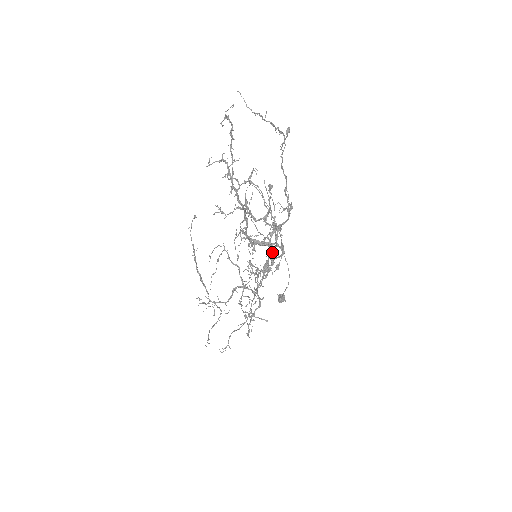
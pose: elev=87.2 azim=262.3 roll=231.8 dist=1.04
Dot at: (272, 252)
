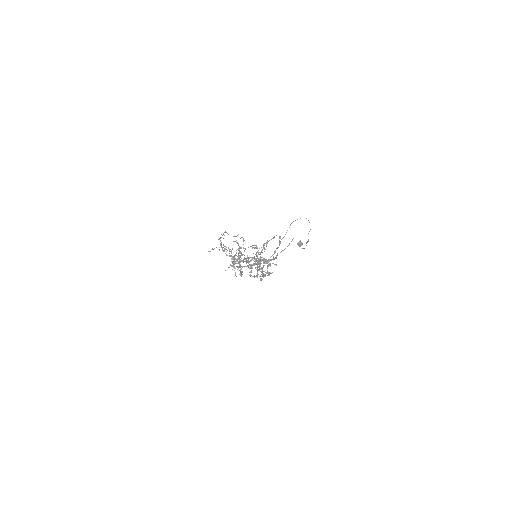
Dot at: occluded
